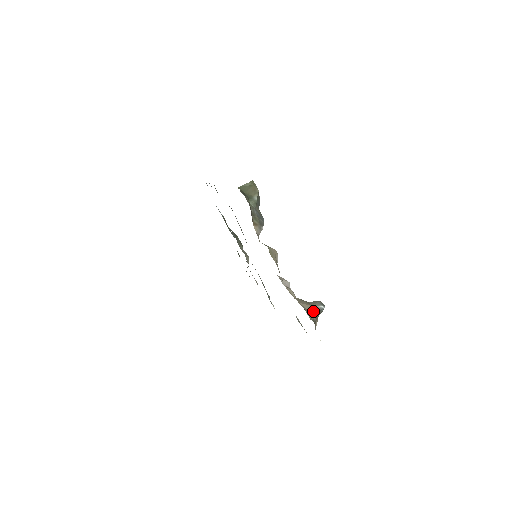
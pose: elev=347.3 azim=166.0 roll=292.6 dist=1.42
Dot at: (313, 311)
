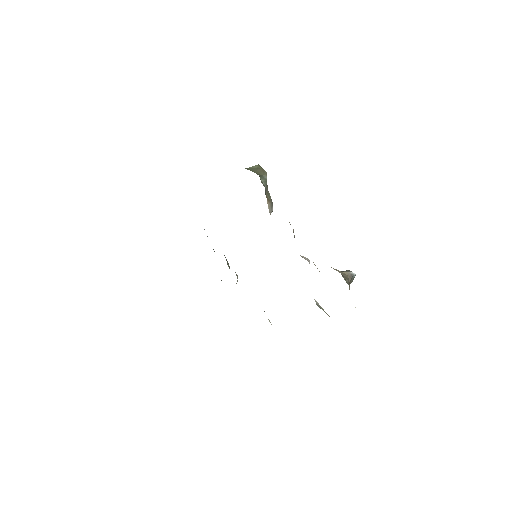
Dot at: (346, 275)
